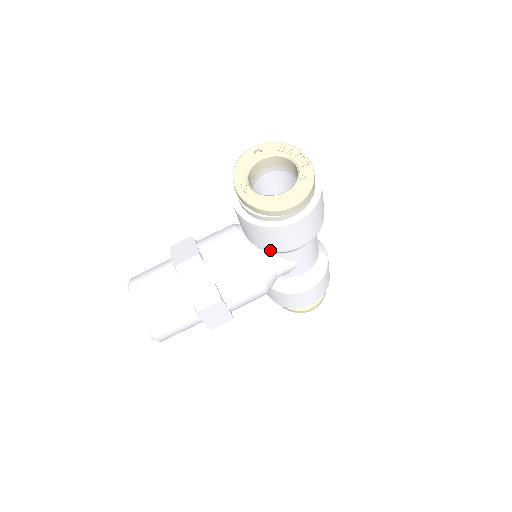
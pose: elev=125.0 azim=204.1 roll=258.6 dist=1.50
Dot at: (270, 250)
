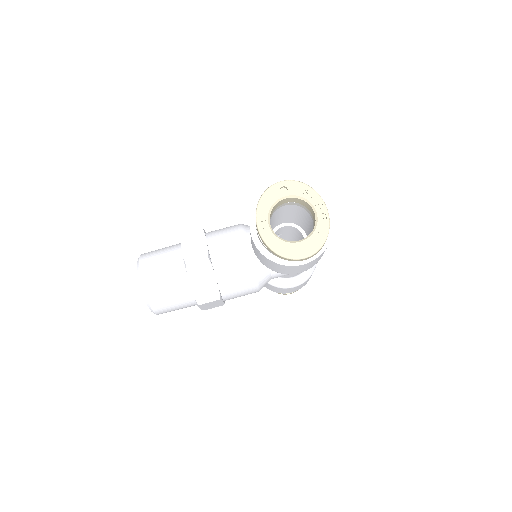
Dot at: (272, 270)
